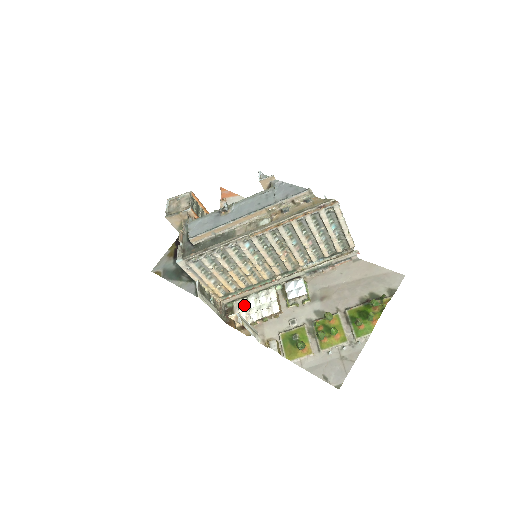
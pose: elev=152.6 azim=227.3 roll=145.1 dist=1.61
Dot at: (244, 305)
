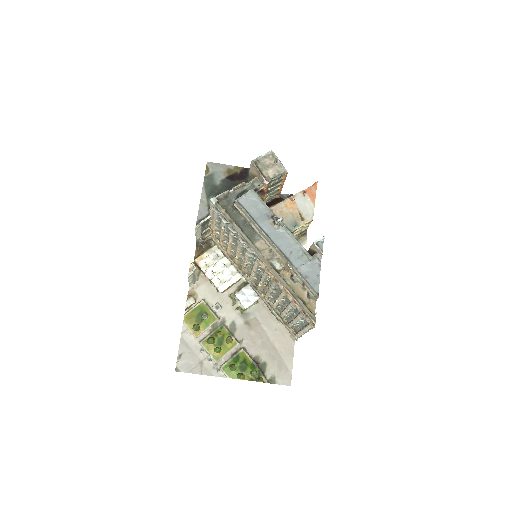
Dot at: (216, 257)
